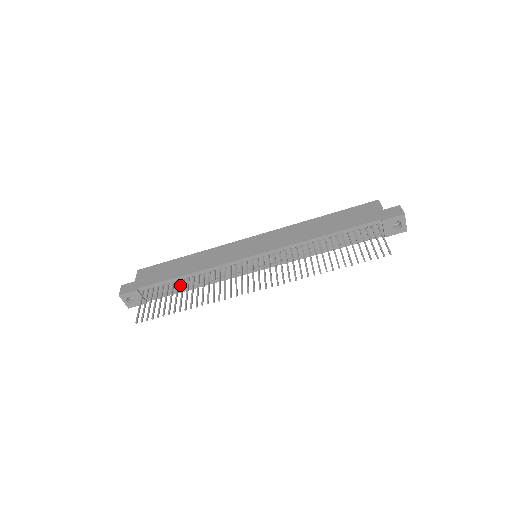
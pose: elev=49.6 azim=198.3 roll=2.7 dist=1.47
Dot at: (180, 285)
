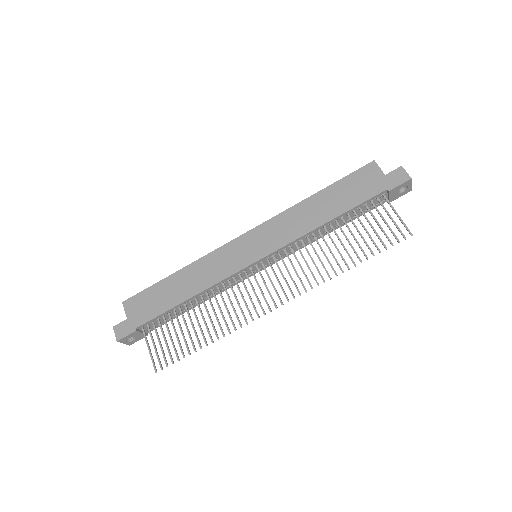
Dot at: occluded
